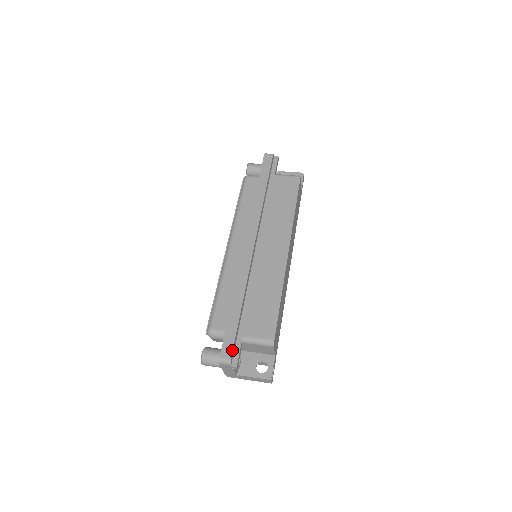
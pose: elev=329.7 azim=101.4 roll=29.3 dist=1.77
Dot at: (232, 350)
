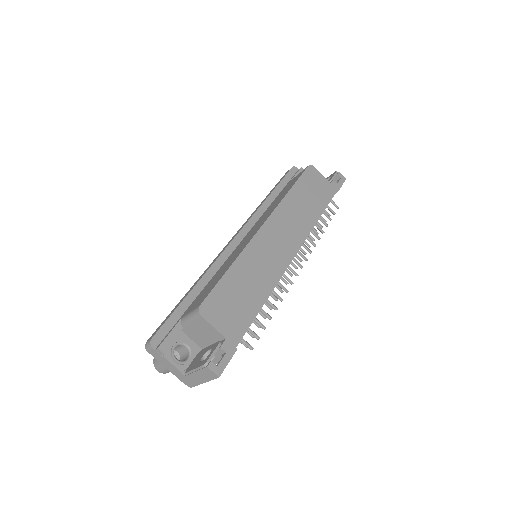
Dot at: (158, 330)
